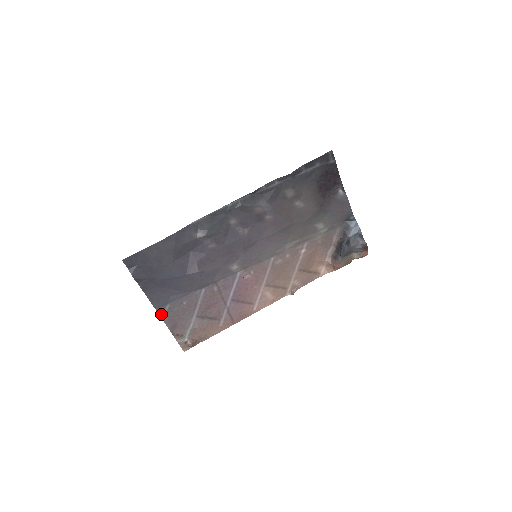
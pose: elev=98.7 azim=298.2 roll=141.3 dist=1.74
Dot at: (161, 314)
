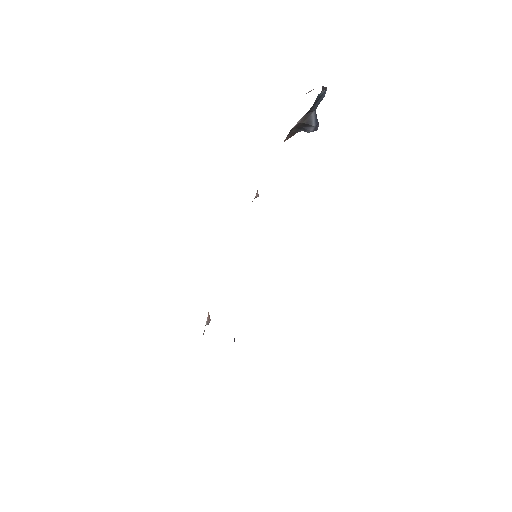
Dot at: occluded
